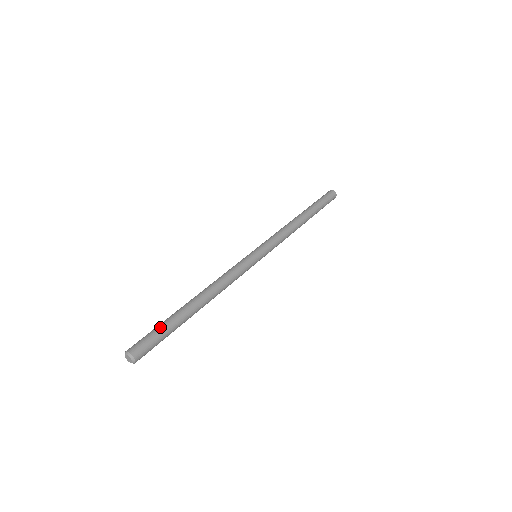
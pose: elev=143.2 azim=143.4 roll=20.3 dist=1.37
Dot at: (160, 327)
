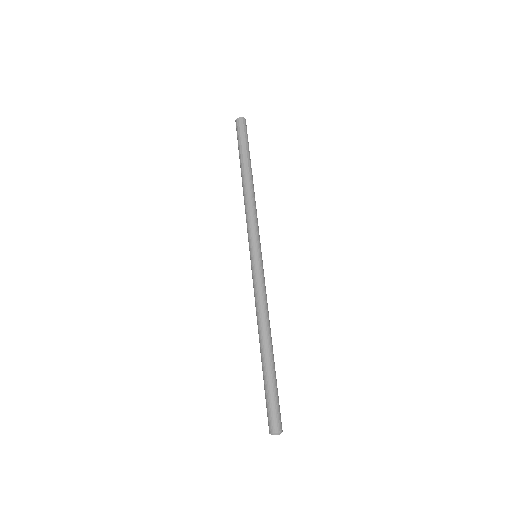
Dot at: (269, 393)
